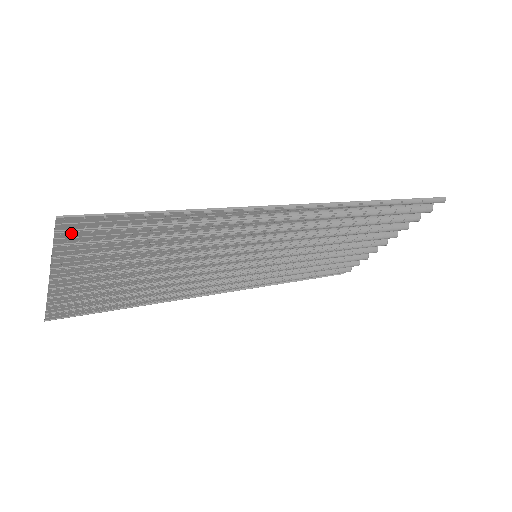
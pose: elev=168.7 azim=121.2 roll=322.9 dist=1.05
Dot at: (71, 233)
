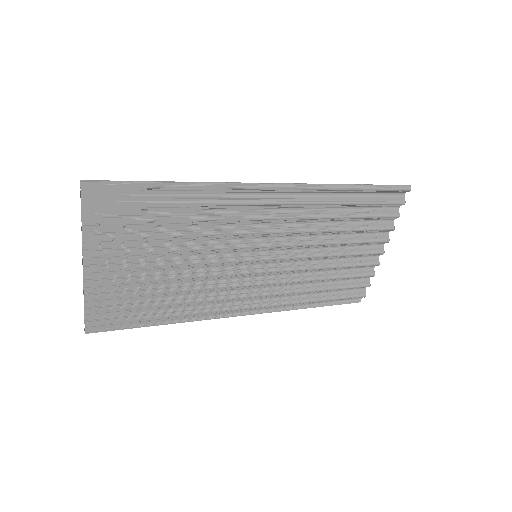
Dot at: (93, 202)
